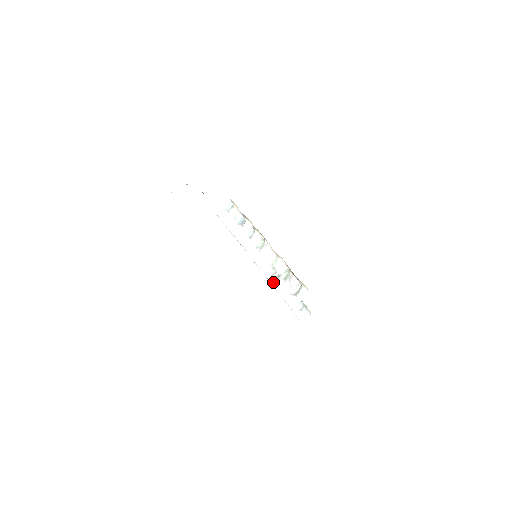
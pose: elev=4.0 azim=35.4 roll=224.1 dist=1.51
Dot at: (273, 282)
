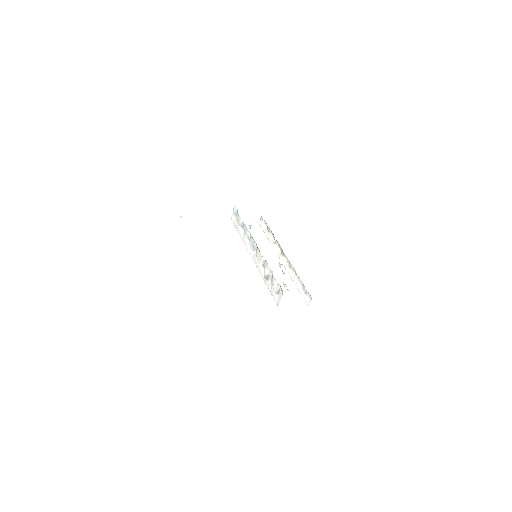
Dot at: (265, 281)
